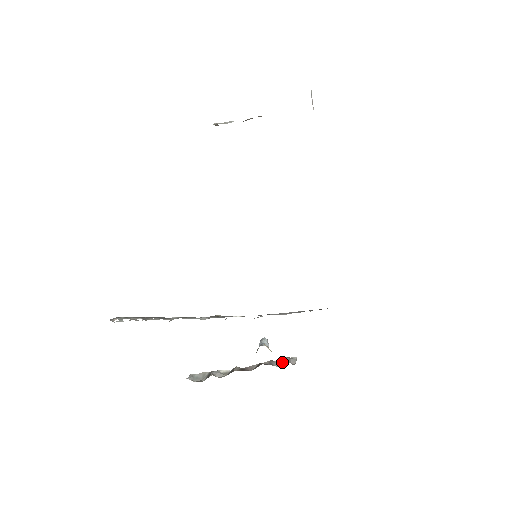
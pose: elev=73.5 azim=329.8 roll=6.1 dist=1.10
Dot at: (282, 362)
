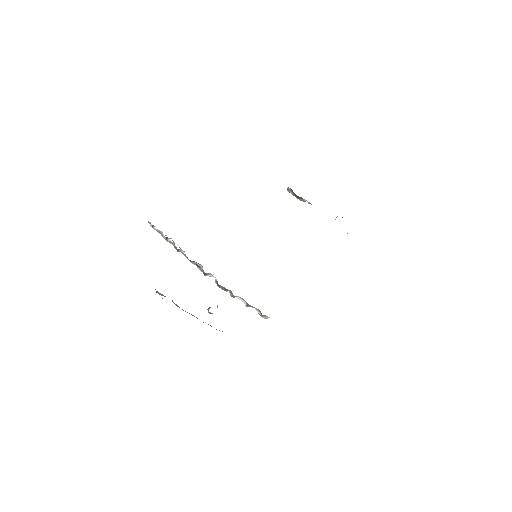
Dot at: occluded
